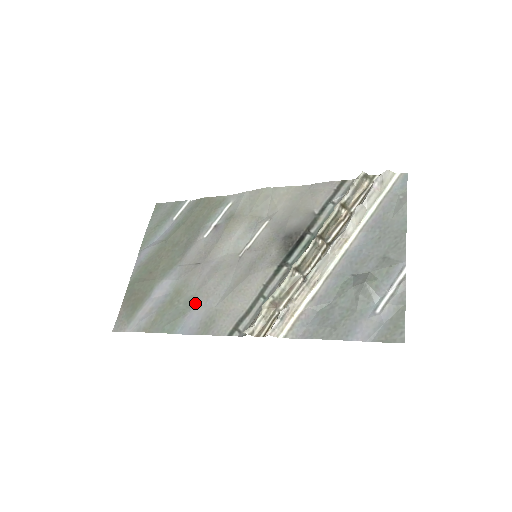
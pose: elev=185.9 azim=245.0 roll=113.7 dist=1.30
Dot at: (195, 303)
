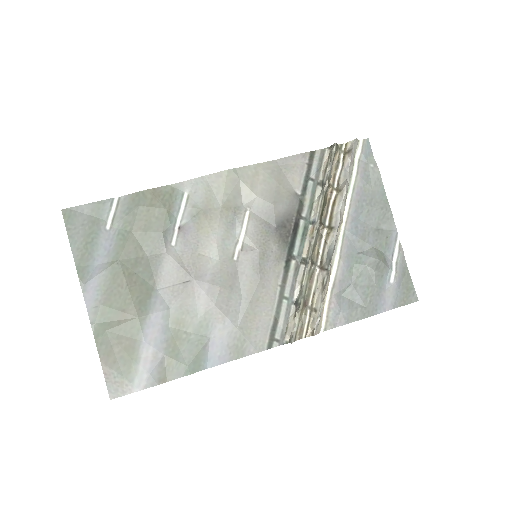
Dot at: (210, 329)
